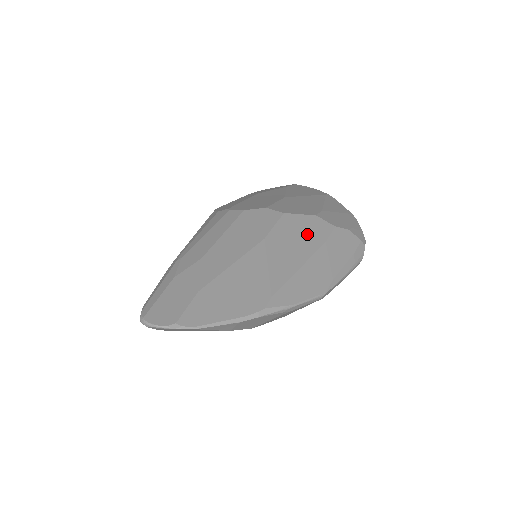
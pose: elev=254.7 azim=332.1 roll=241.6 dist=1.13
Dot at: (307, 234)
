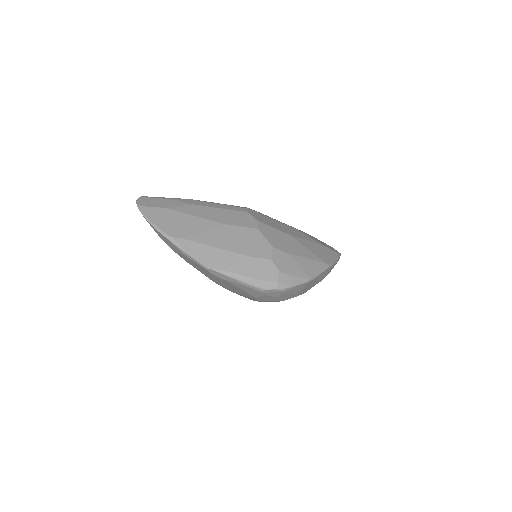
Dot at: (249, 245)
